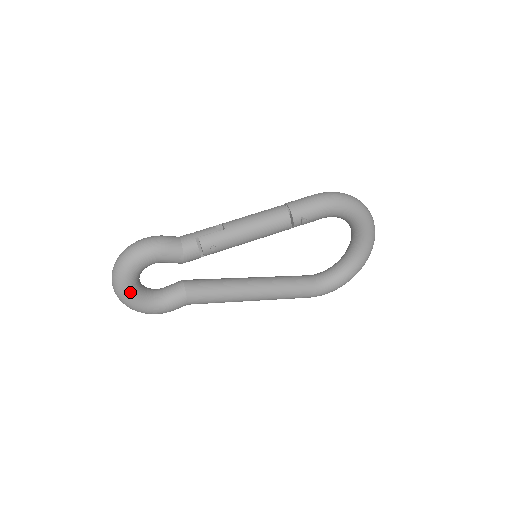
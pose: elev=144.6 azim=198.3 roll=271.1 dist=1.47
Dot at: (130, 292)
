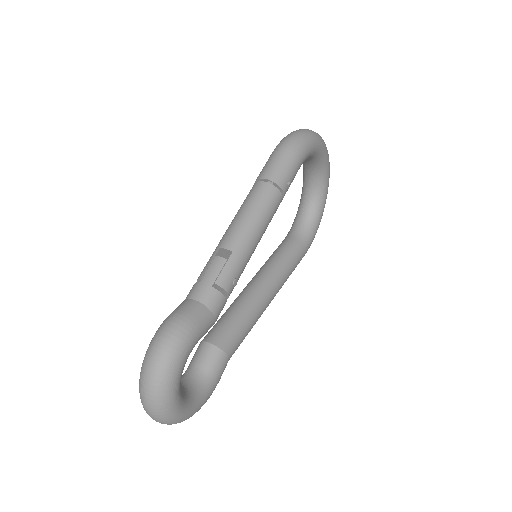
Dot at: (181, 406)
